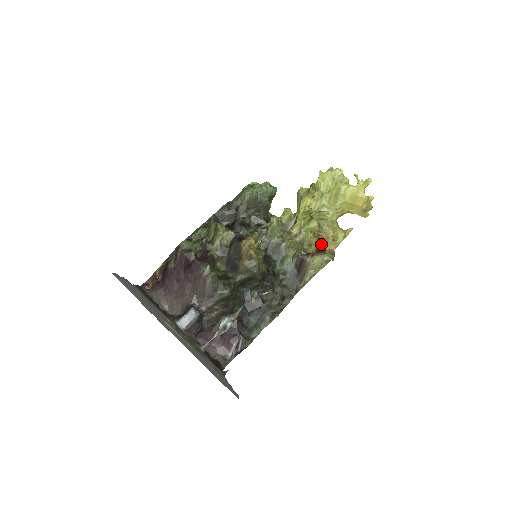
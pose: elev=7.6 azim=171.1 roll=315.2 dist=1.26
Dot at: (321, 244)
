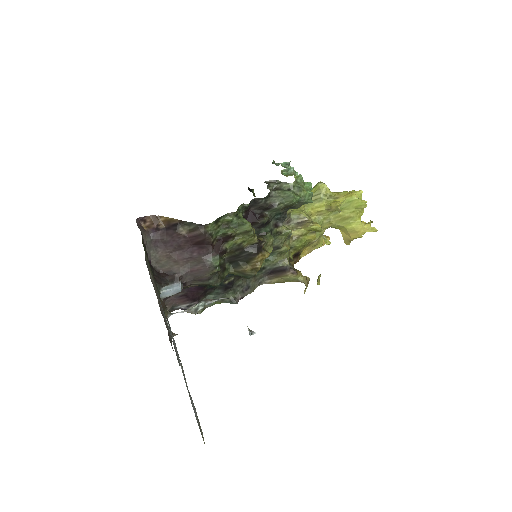
Dot at: (302, 249)
